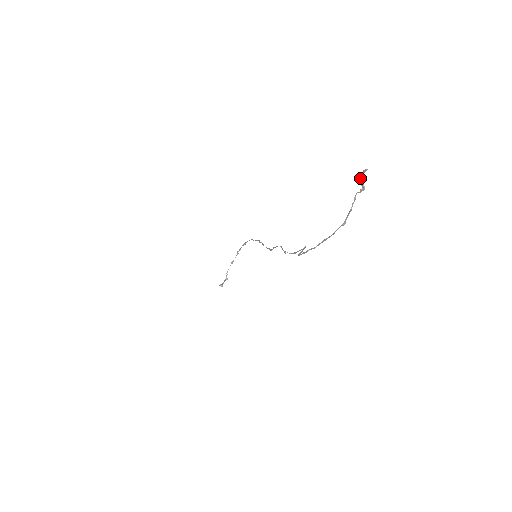
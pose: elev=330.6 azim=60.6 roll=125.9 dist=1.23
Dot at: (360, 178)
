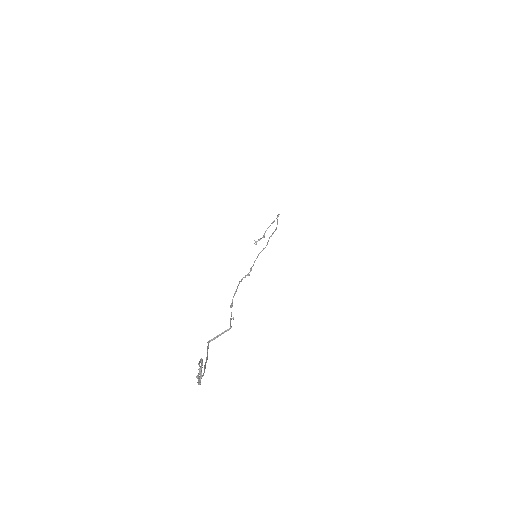
Dot at: (201, 362)
